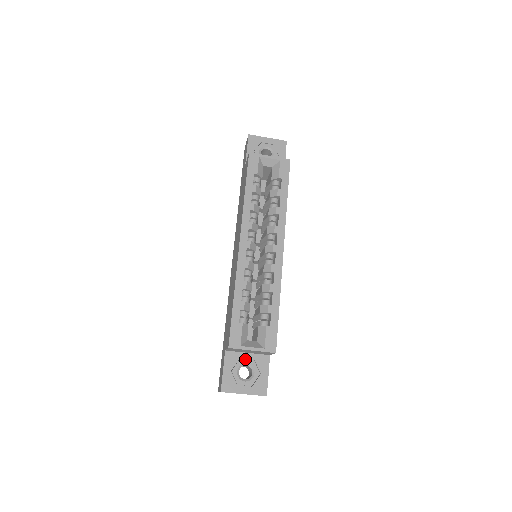
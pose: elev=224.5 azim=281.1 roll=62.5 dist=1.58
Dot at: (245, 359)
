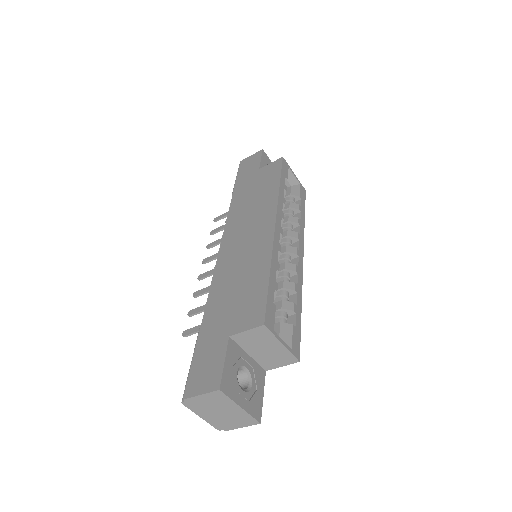
Dot at: (245, 361)
